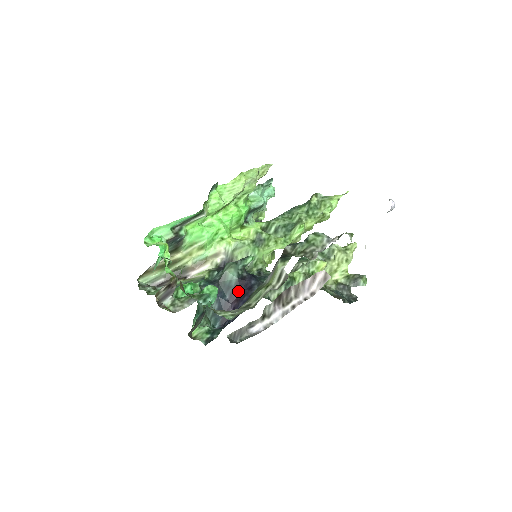
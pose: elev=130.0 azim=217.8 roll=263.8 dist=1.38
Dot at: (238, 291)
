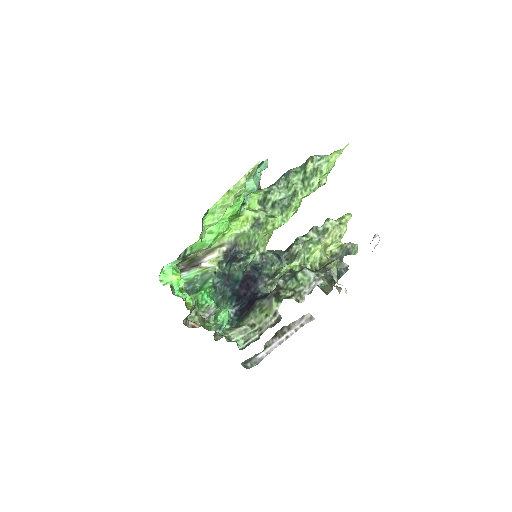
Dot at: (245, 283)
